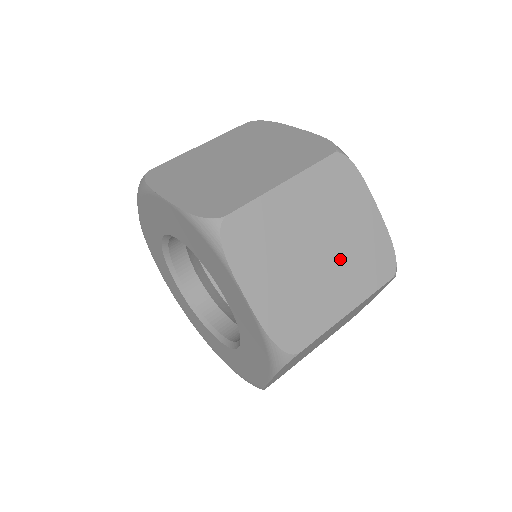
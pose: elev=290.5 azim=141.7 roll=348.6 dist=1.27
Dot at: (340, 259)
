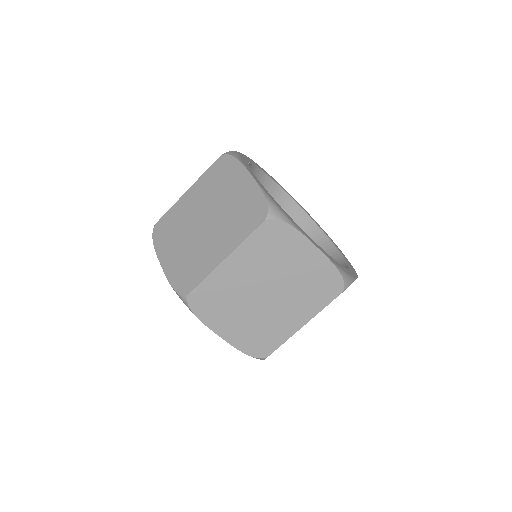
Dot at: (220, 222)
